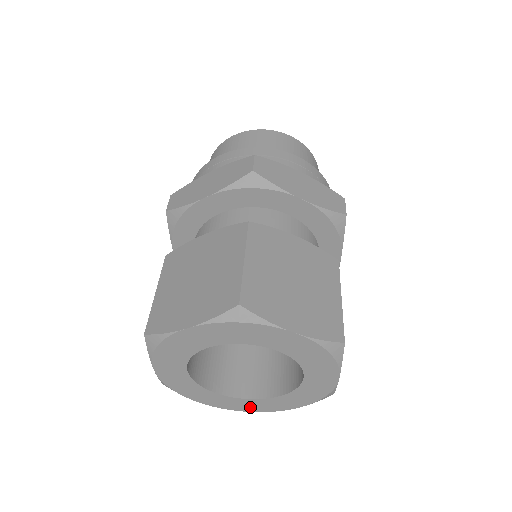
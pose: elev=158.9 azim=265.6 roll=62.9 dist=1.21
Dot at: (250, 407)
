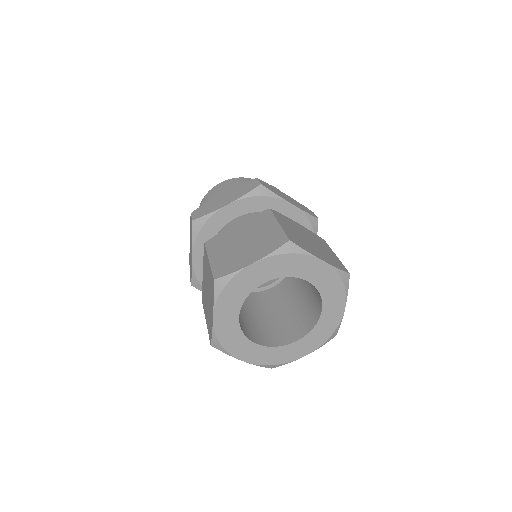
Dot at: (276, 358)
